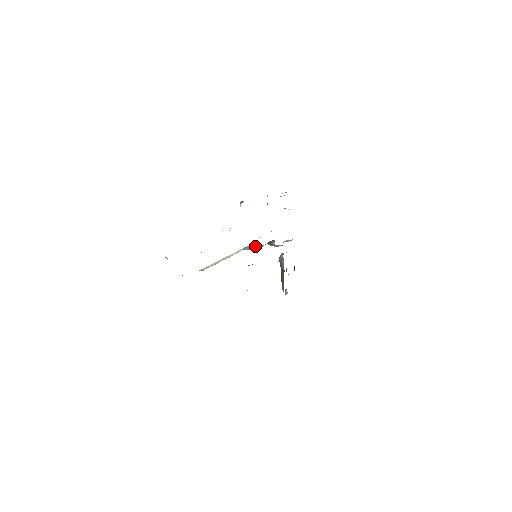
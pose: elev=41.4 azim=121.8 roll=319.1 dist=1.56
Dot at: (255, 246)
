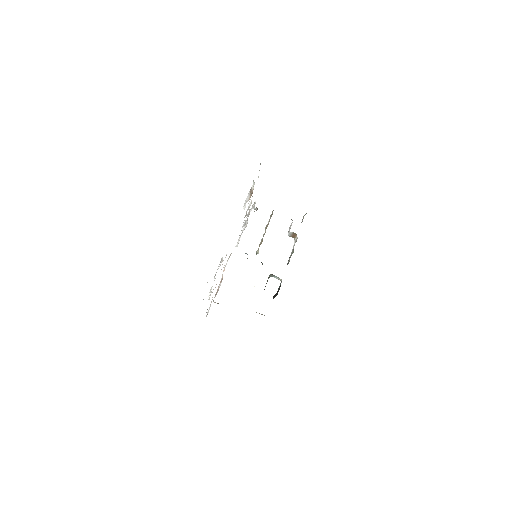
Dot at: occluded
